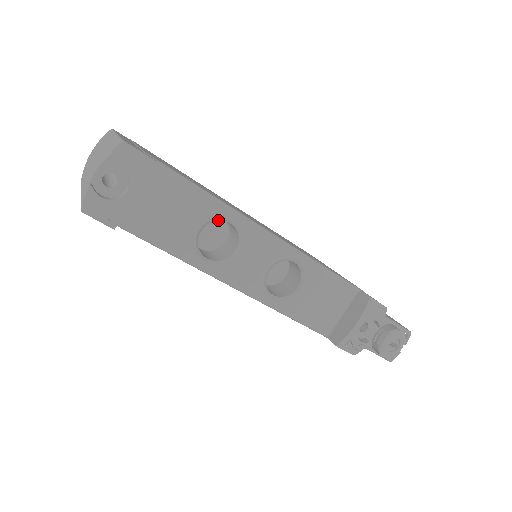
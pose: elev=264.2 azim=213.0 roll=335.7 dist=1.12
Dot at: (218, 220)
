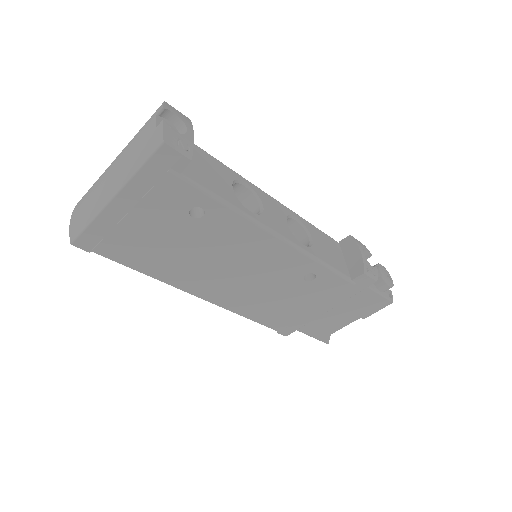
Dot at: occluded
